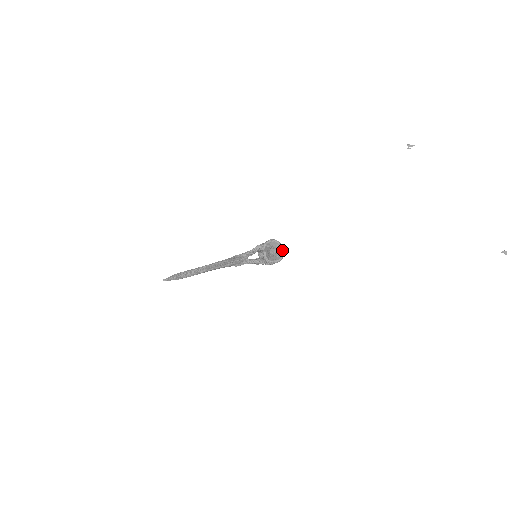
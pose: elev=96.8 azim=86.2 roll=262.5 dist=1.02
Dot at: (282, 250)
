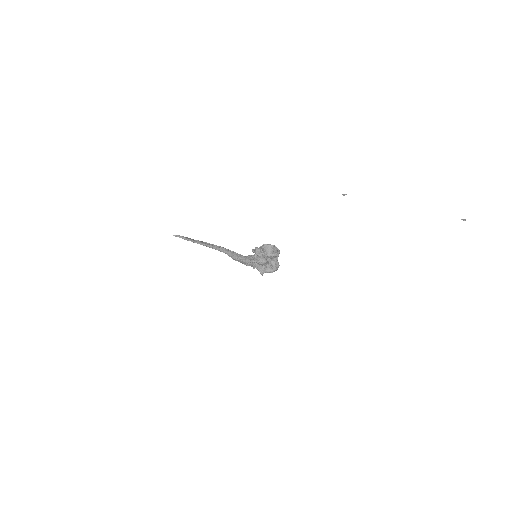
Dot at: (276, 247)
